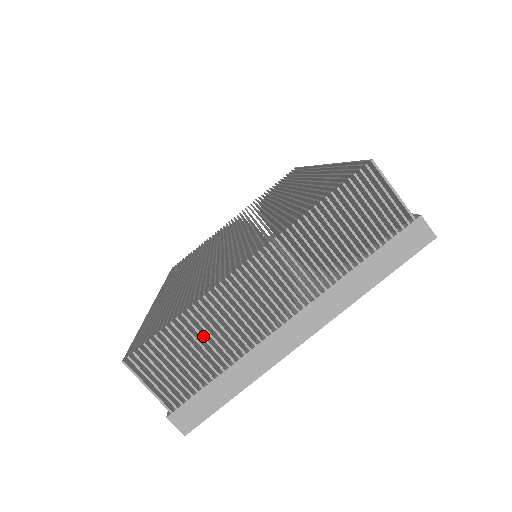
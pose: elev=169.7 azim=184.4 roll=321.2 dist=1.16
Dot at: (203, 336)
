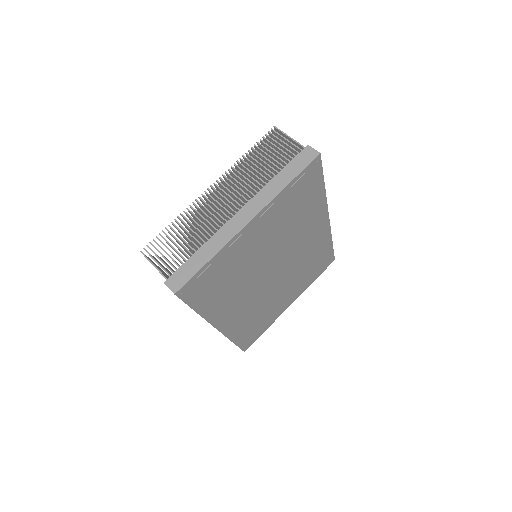
Dot at: (186, 230)
